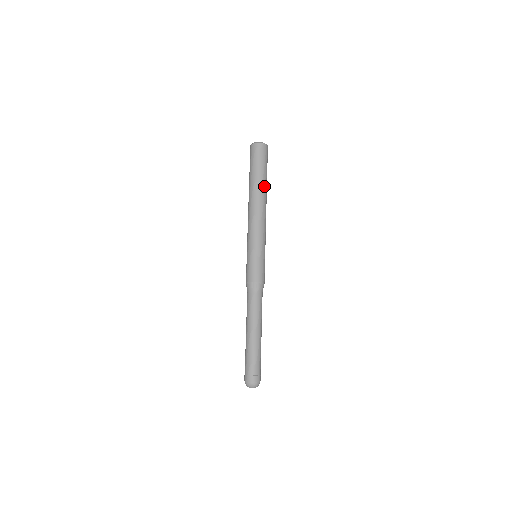
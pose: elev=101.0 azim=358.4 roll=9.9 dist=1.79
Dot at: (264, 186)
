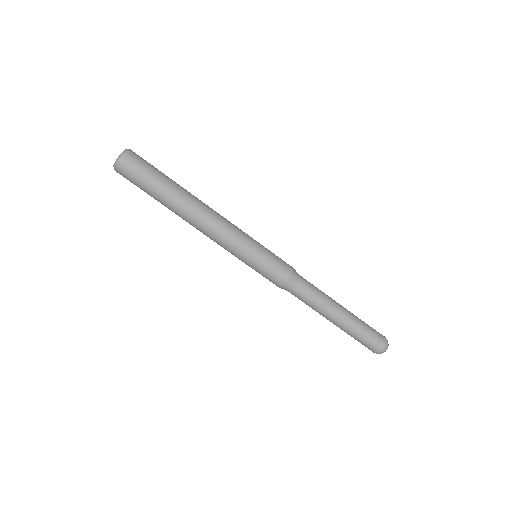
Dot at: (183, 189)
